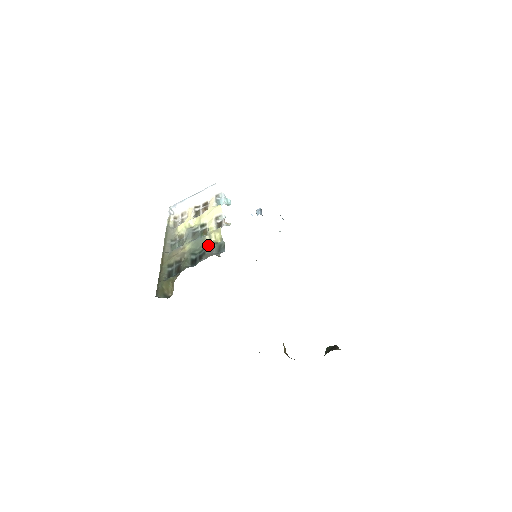
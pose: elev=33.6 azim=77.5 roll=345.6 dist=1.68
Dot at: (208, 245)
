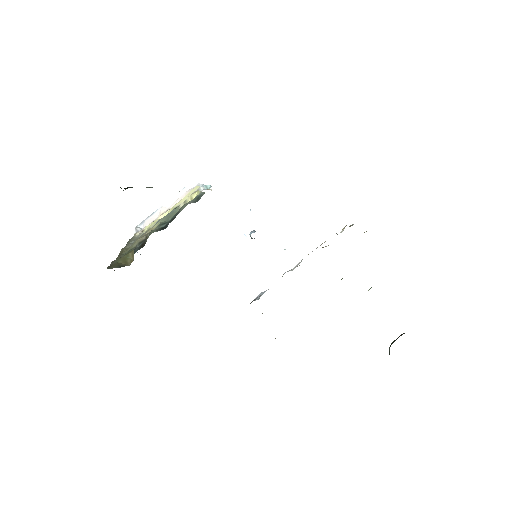
Dot at: (182, 206)
